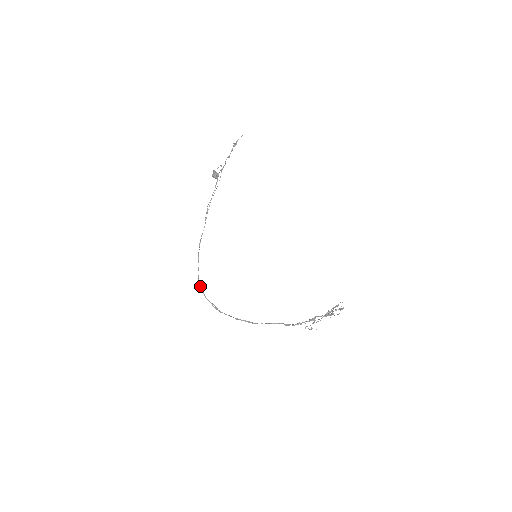
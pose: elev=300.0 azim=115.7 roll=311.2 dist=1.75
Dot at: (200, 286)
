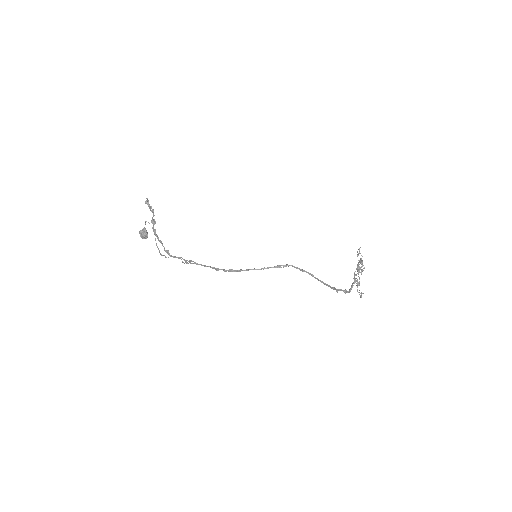
Dot at: (244, 270)
